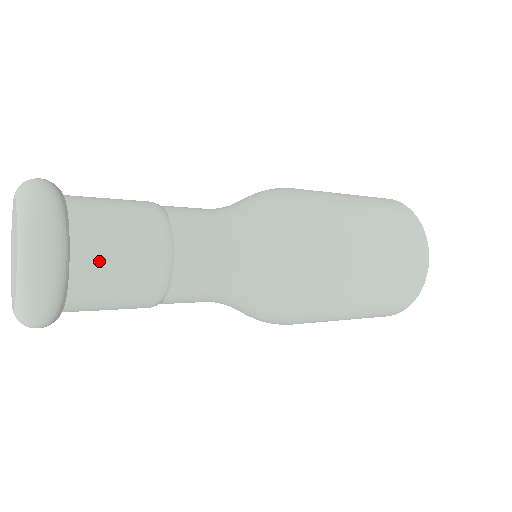
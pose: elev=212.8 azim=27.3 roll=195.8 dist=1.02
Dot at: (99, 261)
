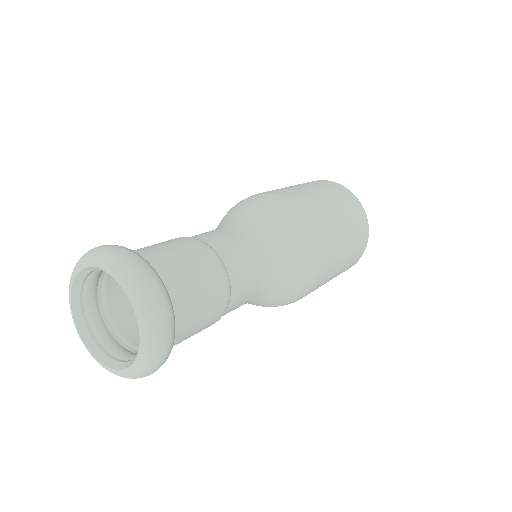
Dot at: (189, 303)
